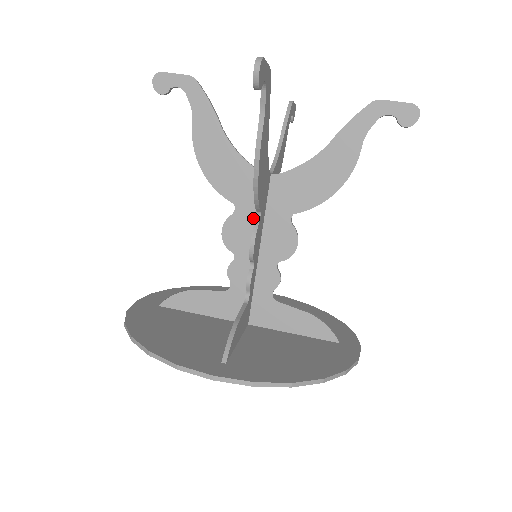
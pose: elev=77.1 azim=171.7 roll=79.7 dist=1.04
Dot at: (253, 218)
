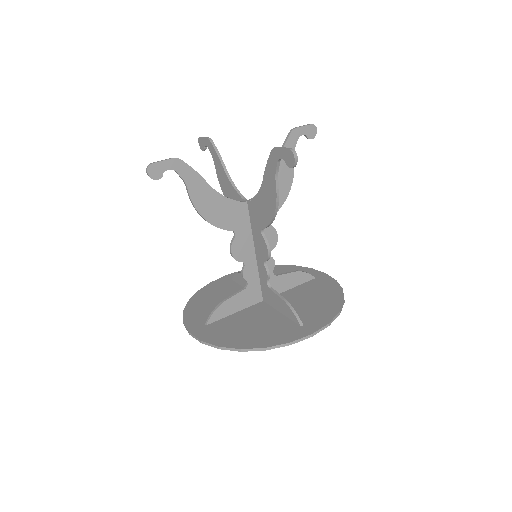
Dot at: (248, 234)
